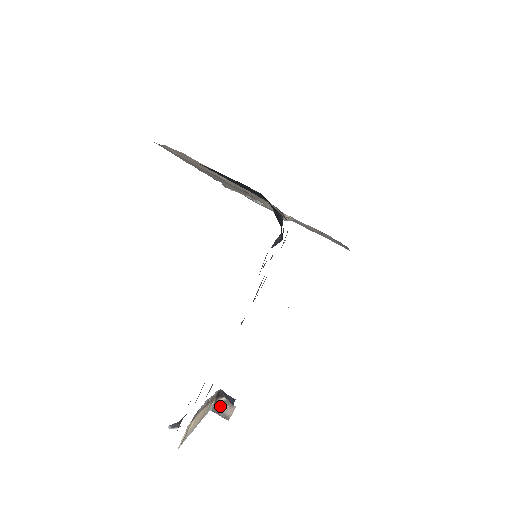
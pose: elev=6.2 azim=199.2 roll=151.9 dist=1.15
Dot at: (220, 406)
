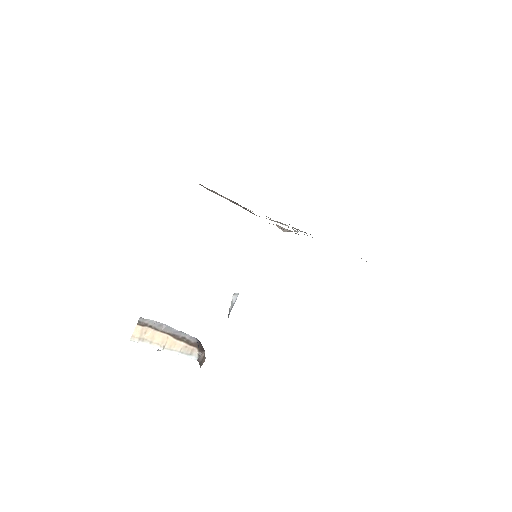
Dot at: (202, 358)
